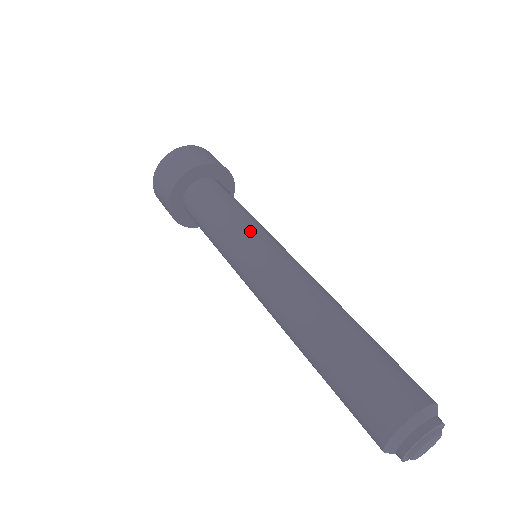
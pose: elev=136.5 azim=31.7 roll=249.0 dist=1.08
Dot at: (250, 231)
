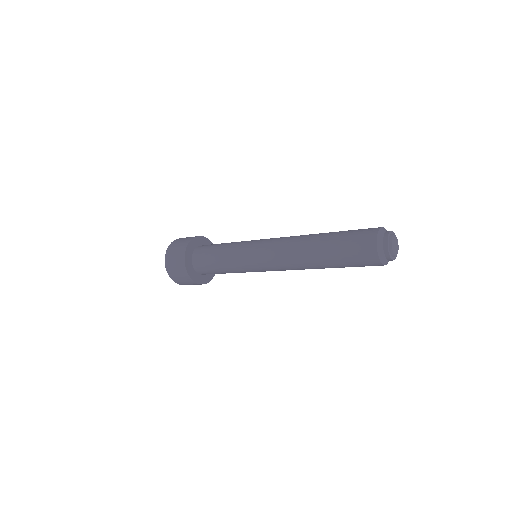
Dot at: (248, 241)
